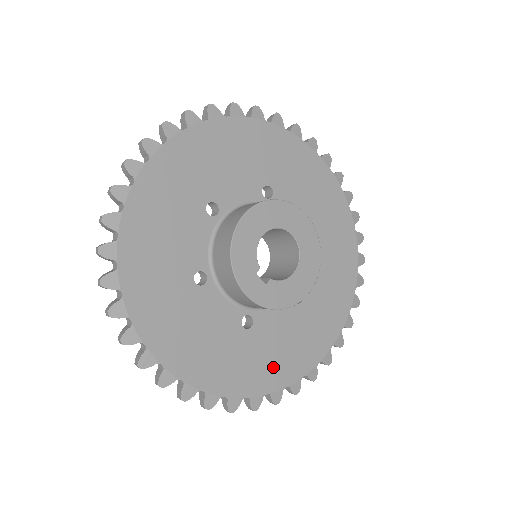
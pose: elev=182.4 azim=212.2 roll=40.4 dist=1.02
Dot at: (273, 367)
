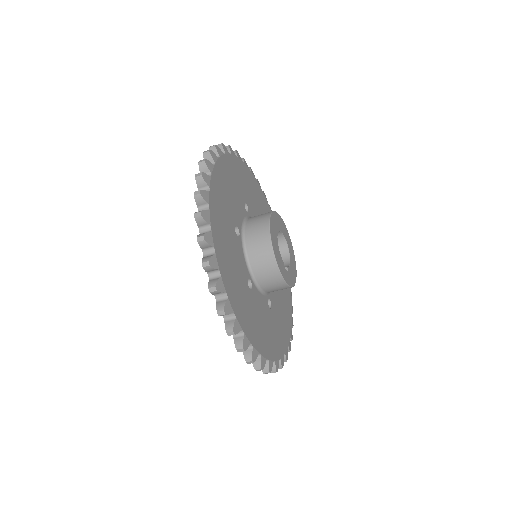
Dot at: (284, 328)
